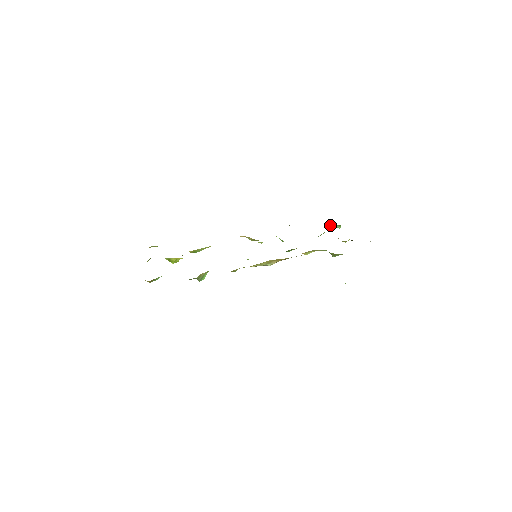
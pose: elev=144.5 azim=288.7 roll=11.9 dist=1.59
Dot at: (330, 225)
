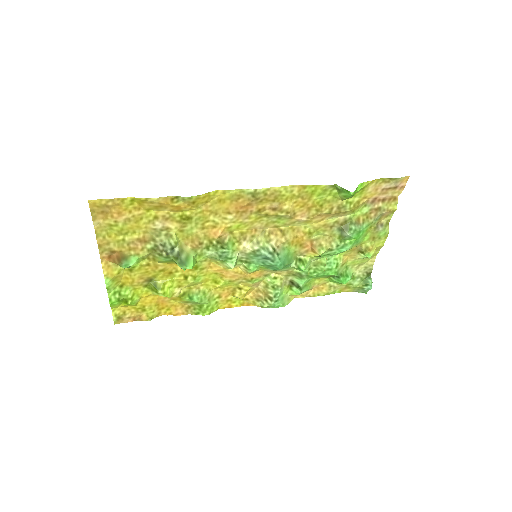
Dot at: (360, 285)
